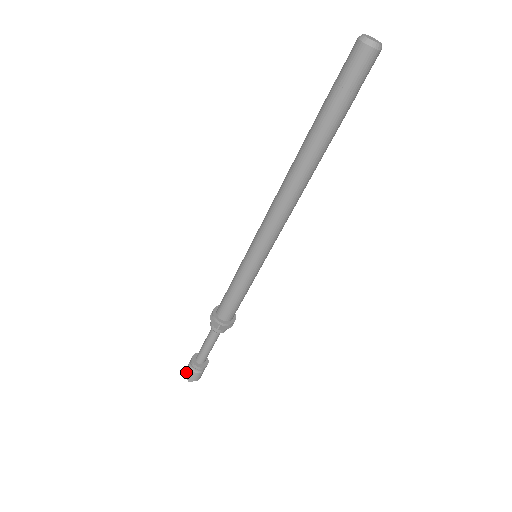
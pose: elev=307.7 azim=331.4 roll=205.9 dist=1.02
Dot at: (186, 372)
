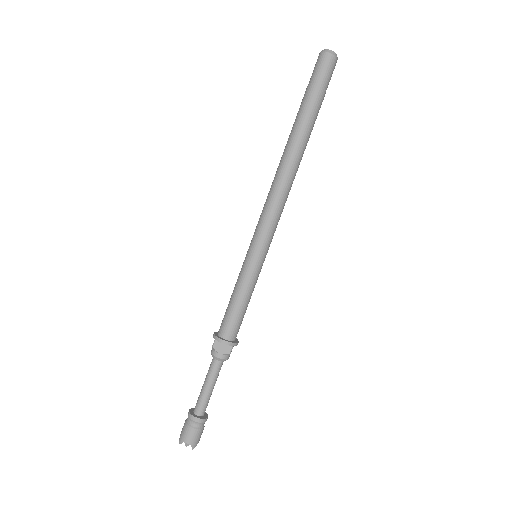
Dot at: (188, 438)
